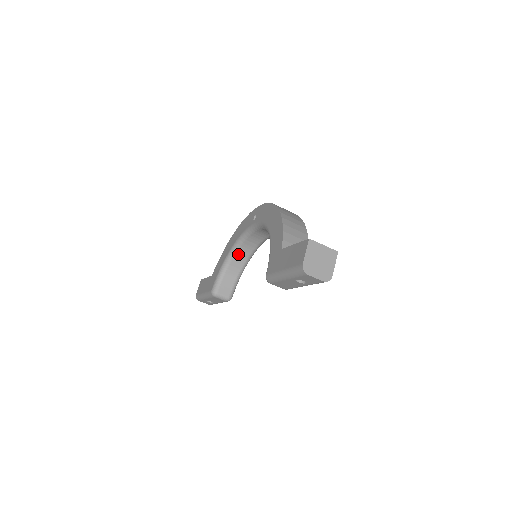
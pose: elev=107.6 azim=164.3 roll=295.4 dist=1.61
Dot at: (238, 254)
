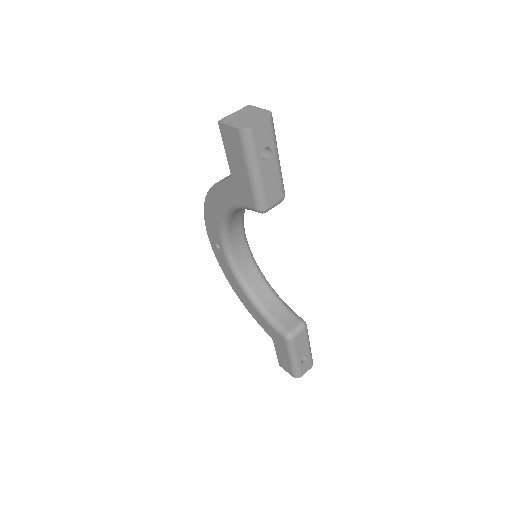
Dot at: (255, 290)
